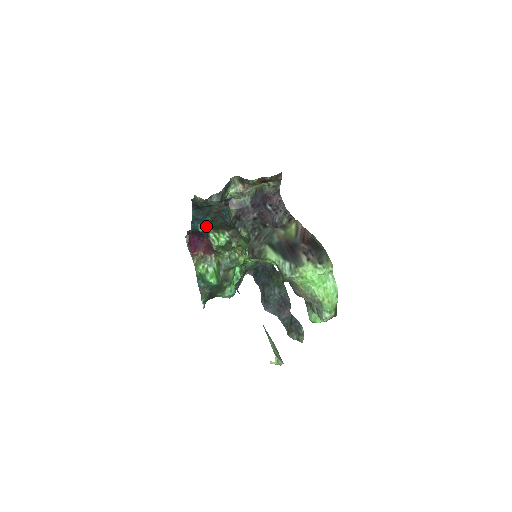
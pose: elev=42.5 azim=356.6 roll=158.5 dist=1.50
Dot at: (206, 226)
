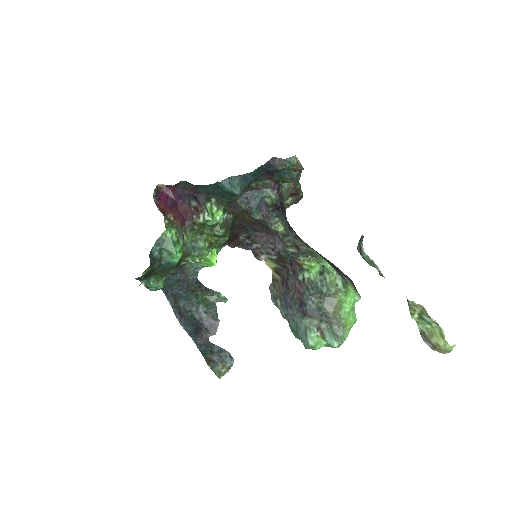
Dot at: occluded
